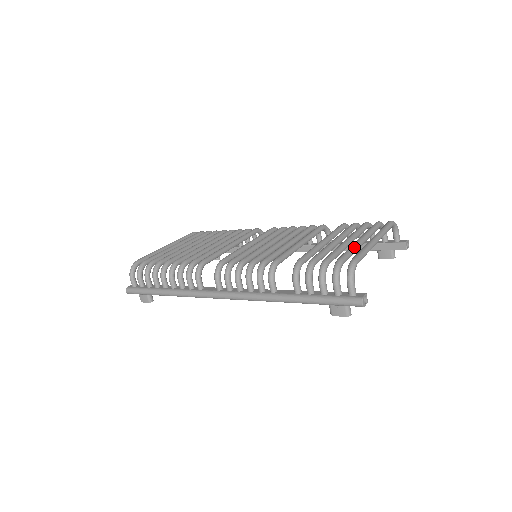
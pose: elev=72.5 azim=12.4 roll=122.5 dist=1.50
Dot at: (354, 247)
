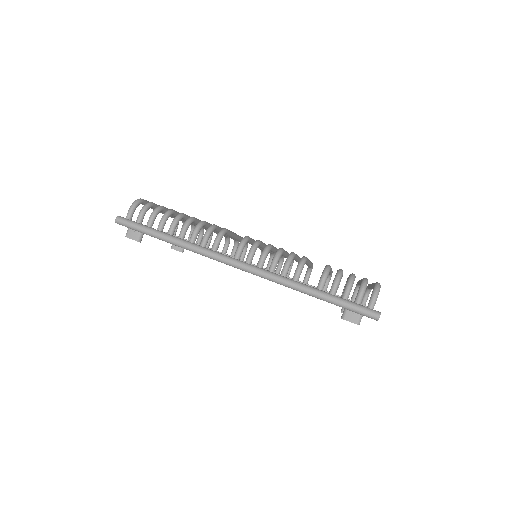
Dot at: occluded
